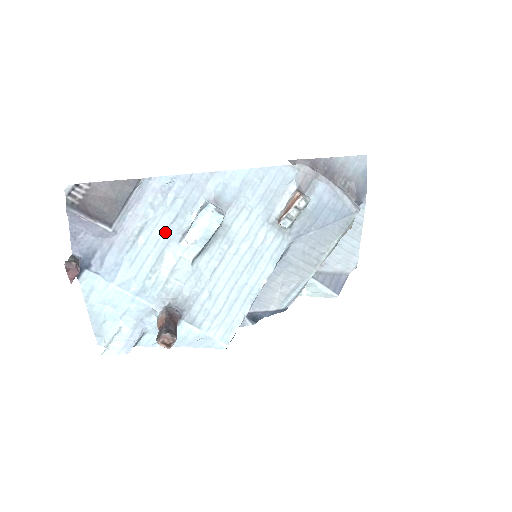
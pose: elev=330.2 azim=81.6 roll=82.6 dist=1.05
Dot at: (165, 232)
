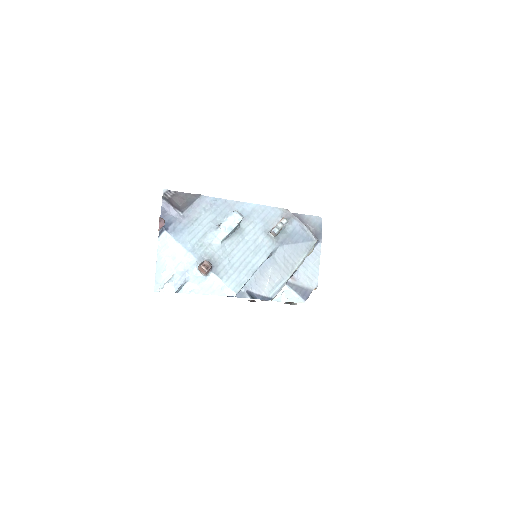
Dot at: (209, 223)
